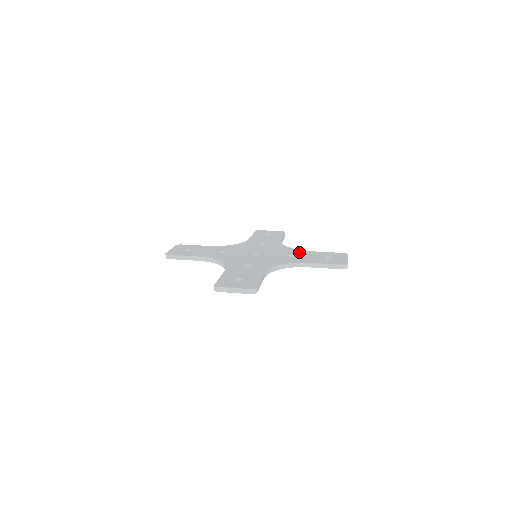
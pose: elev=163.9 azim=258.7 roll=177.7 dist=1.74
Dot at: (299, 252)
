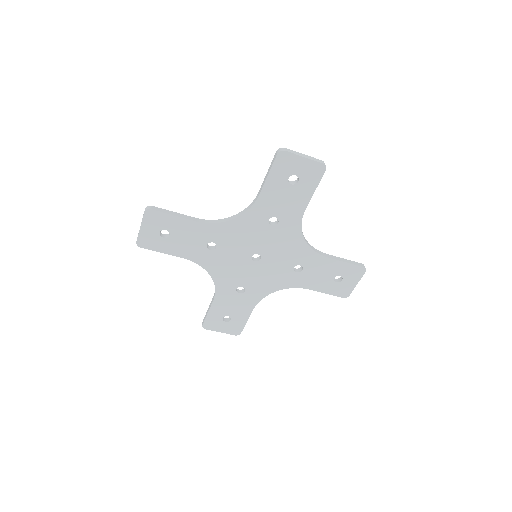
Dot at: occluded
